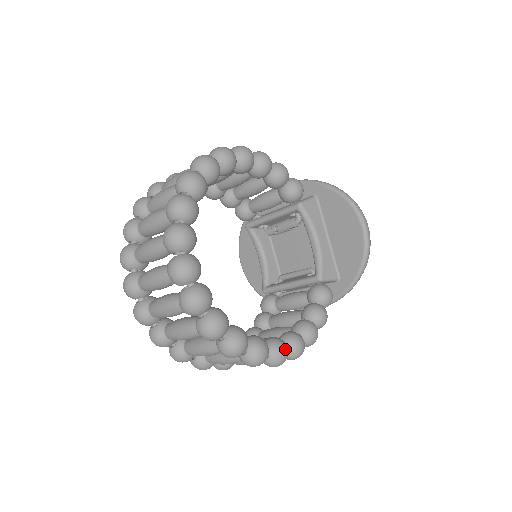
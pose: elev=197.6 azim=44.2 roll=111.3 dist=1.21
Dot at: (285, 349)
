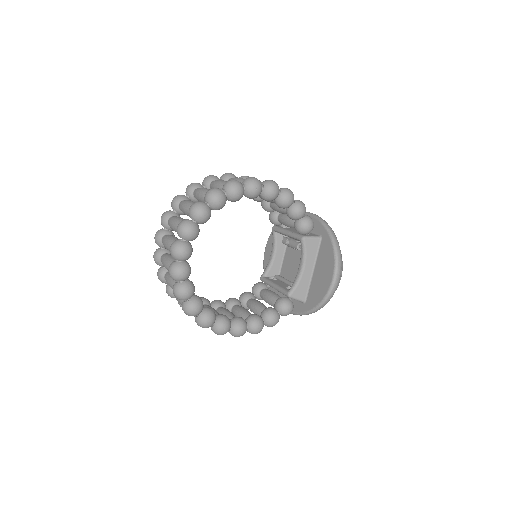
Dot at: (226, 328)
